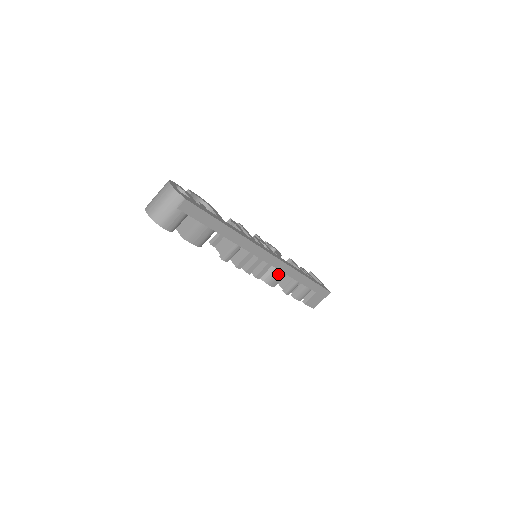
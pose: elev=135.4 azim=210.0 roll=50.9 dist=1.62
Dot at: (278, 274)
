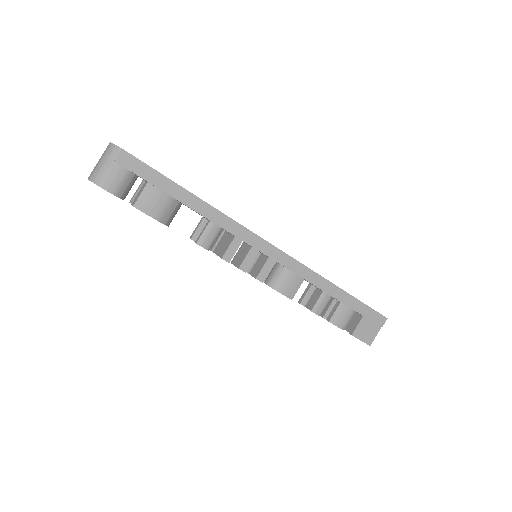
Dot at: (290, 277)
